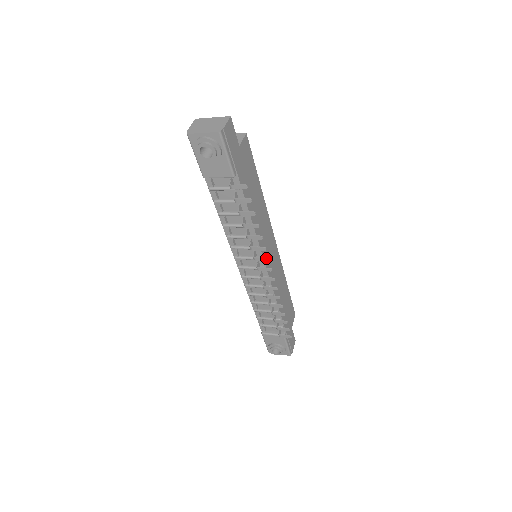
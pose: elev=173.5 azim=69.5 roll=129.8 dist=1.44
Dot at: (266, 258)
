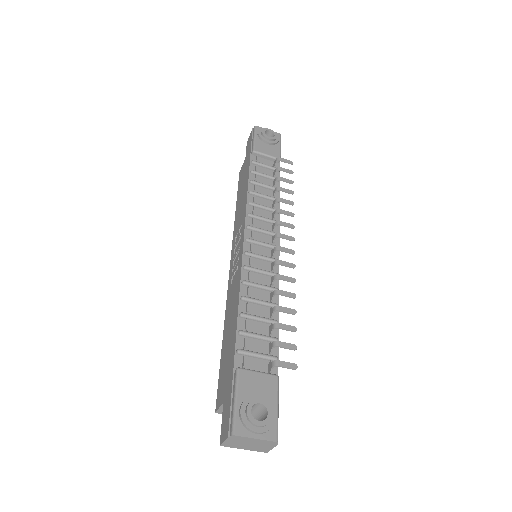
Dot at: (292, 224)
